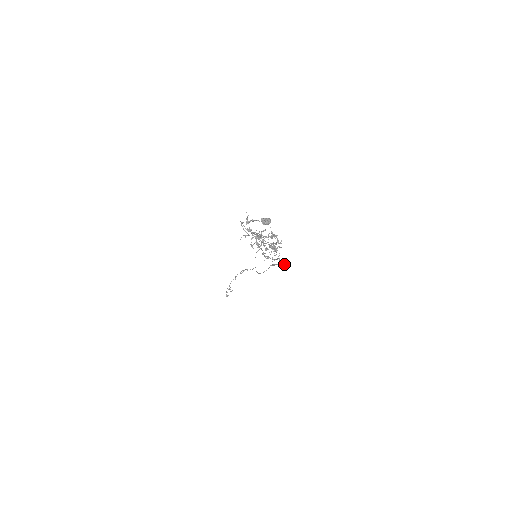
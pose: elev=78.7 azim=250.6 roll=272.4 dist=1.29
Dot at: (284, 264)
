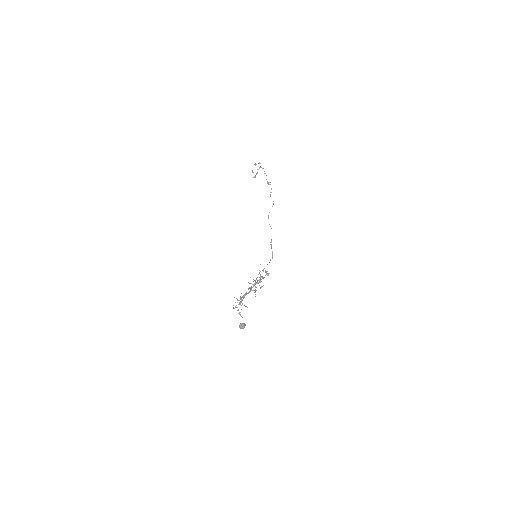
Dot at: (272, 258)
